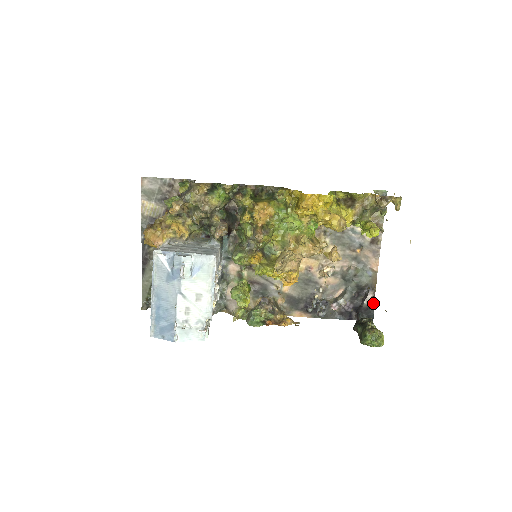
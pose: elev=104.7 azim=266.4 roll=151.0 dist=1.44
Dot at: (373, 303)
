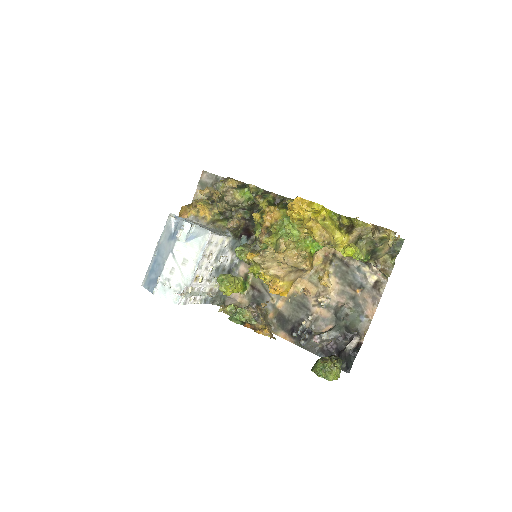
Dot at: (357, 351)
